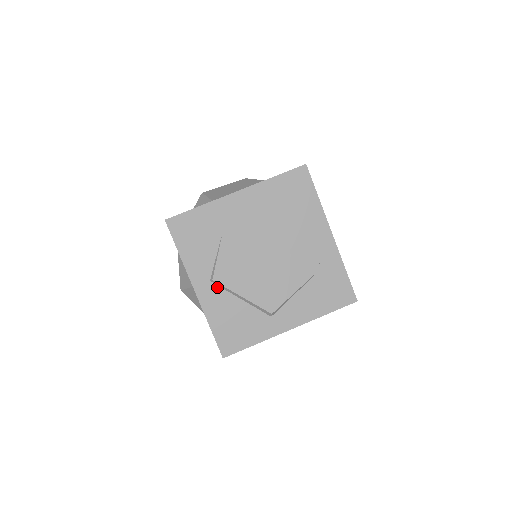
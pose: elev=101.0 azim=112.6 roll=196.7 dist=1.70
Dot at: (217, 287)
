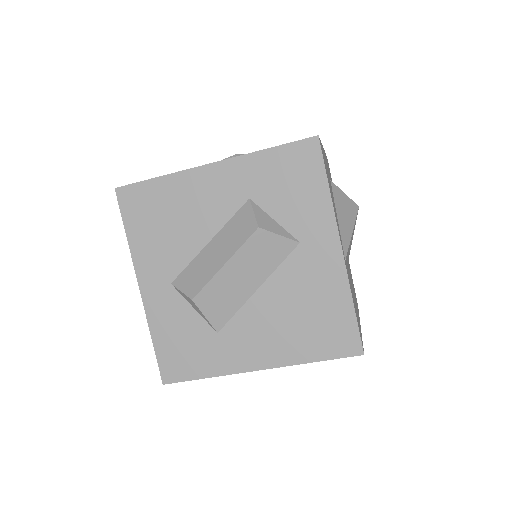
Dot at: occluded
